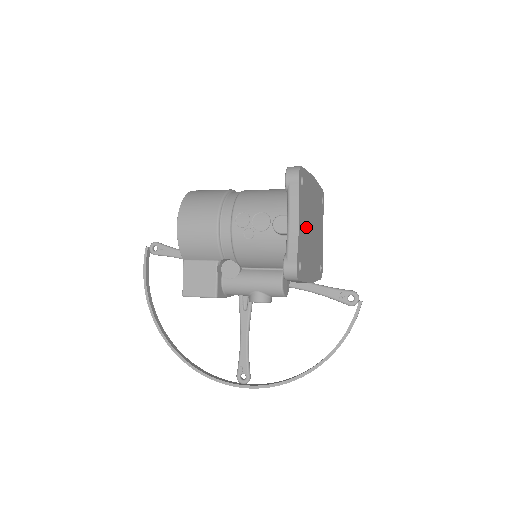
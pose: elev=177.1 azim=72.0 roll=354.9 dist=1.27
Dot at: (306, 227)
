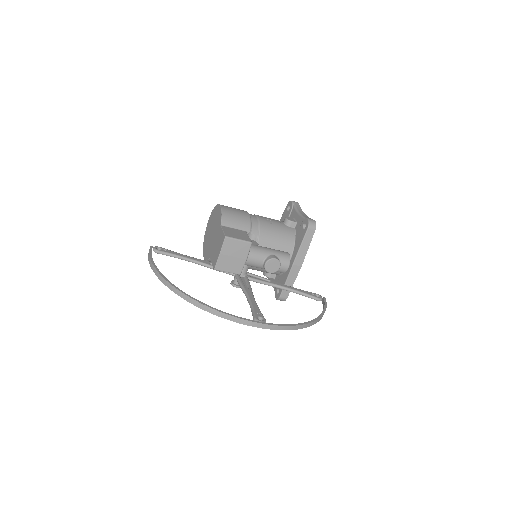
Dot at: occluded
